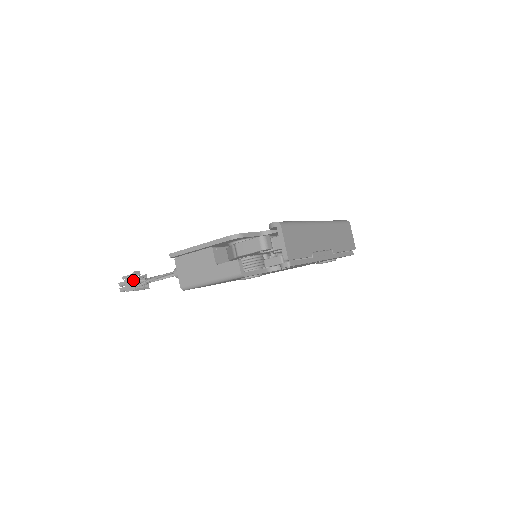
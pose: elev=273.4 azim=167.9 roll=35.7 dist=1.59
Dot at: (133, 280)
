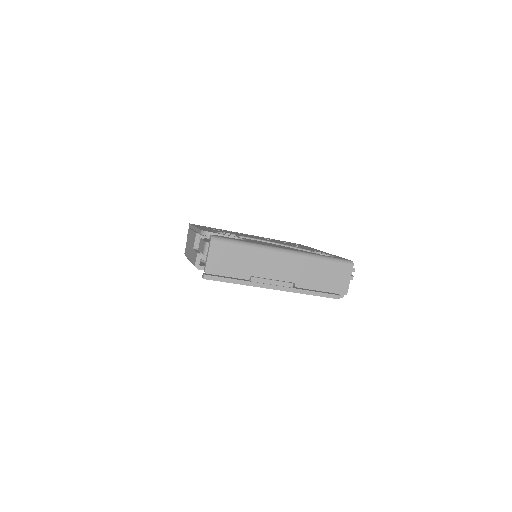
Dot at: occluded
